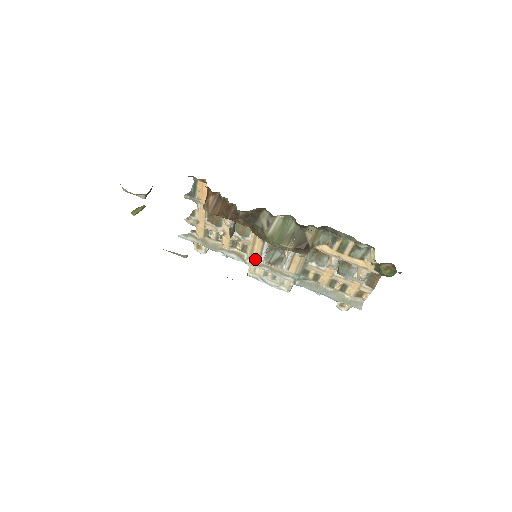
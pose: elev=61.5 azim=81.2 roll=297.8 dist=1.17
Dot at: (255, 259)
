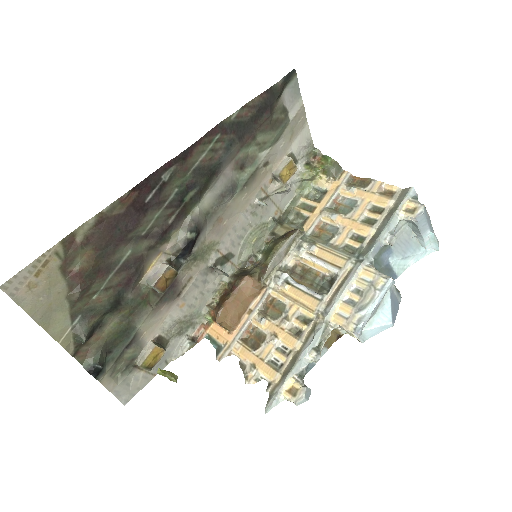
Dot at: (318, 306)
